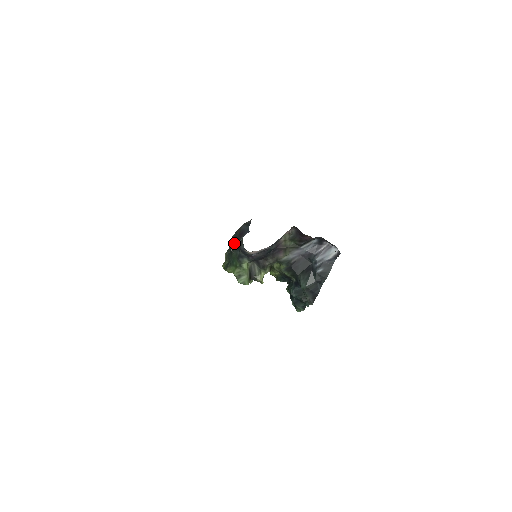
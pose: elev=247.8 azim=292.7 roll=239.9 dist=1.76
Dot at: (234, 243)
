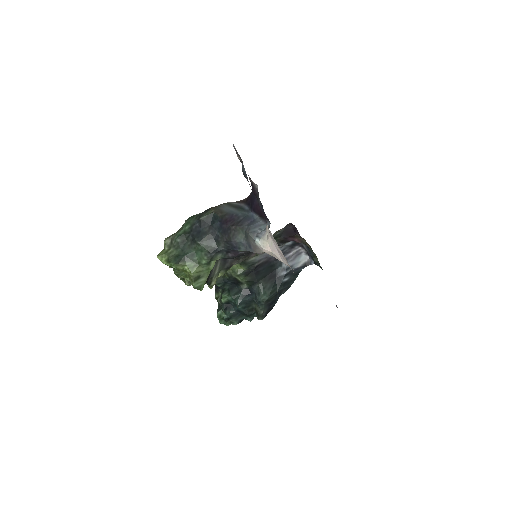
Dot at: (204, 228)
